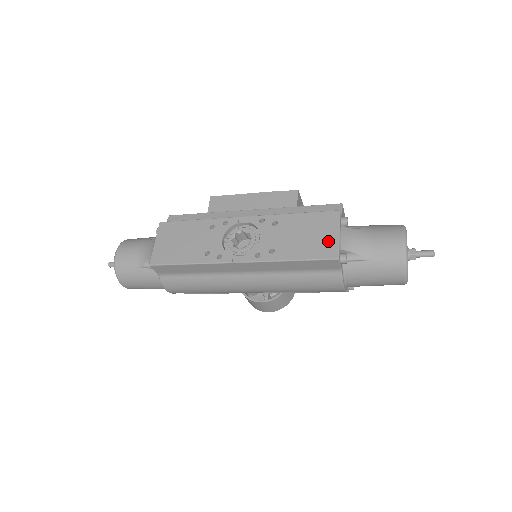
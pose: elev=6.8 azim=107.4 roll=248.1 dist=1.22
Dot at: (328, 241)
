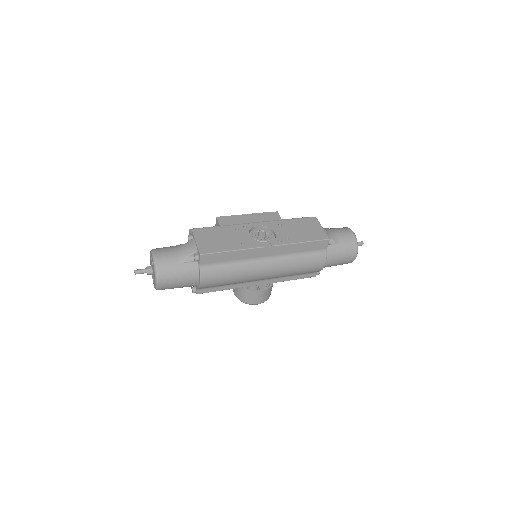
Dot at: (319, 231)
